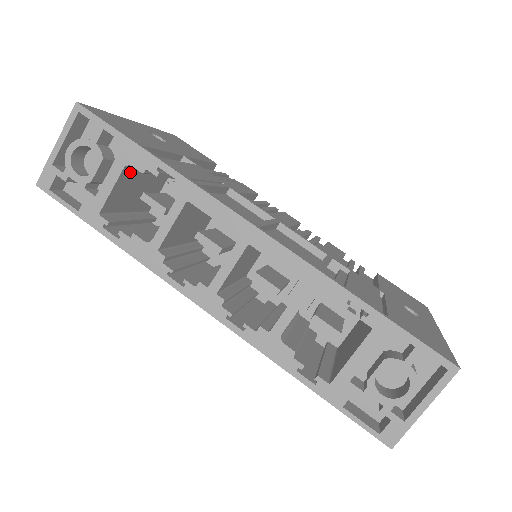
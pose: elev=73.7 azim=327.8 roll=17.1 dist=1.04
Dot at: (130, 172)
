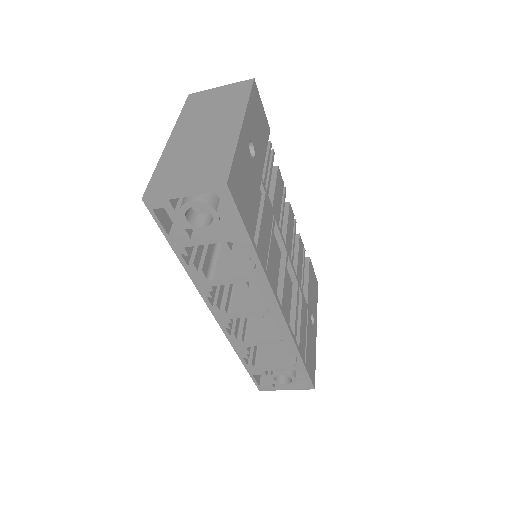
Dot at: occluded
